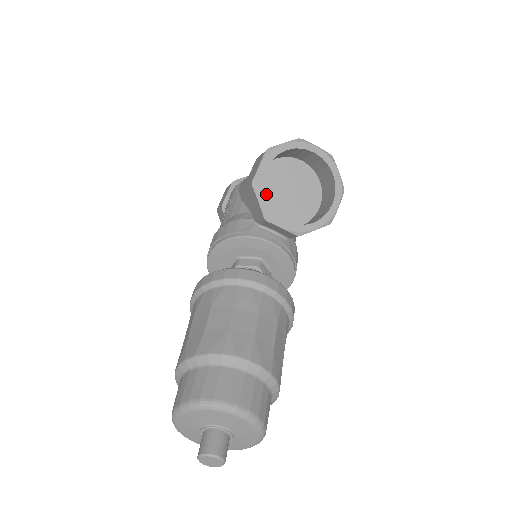
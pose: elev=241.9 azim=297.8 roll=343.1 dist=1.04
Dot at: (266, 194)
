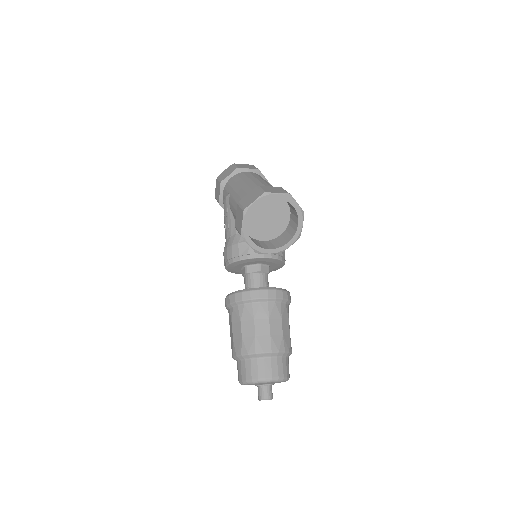
Dot at: (251, 225)
